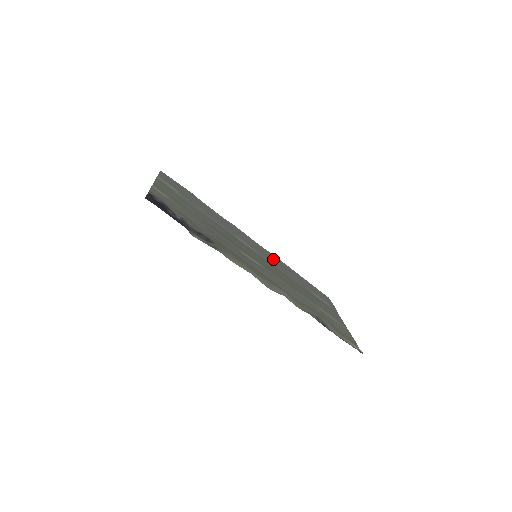
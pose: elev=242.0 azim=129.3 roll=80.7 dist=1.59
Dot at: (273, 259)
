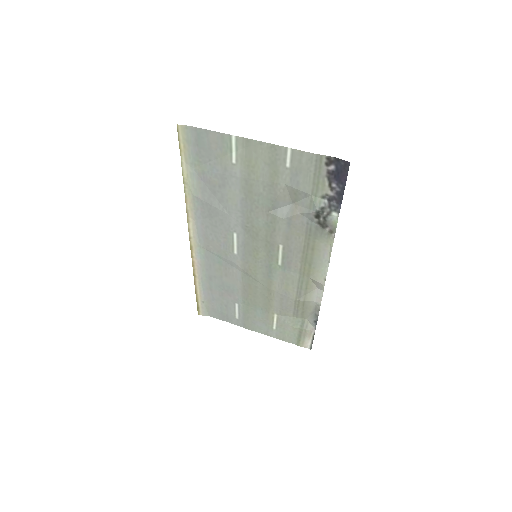
Dot at: (219, 266)
